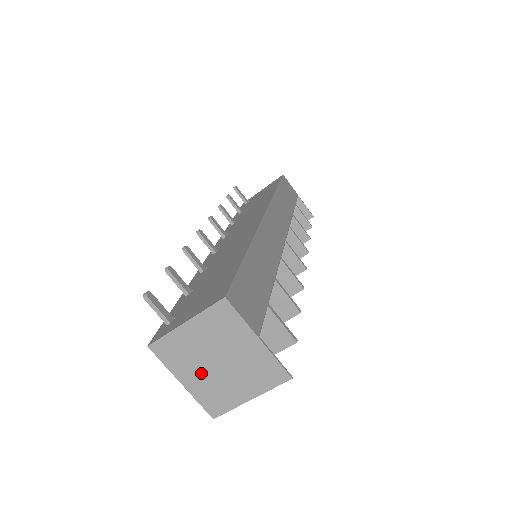
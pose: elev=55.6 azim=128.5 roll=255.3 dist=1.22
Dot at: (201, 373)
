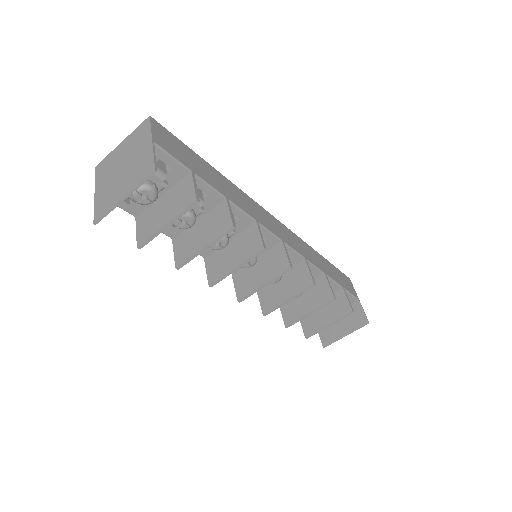
Dot at: (109, 181)
